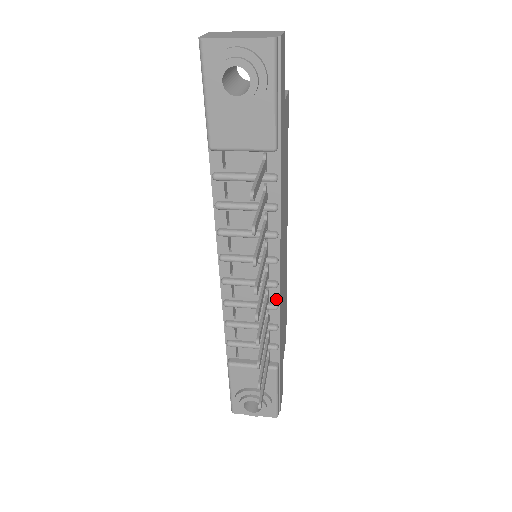
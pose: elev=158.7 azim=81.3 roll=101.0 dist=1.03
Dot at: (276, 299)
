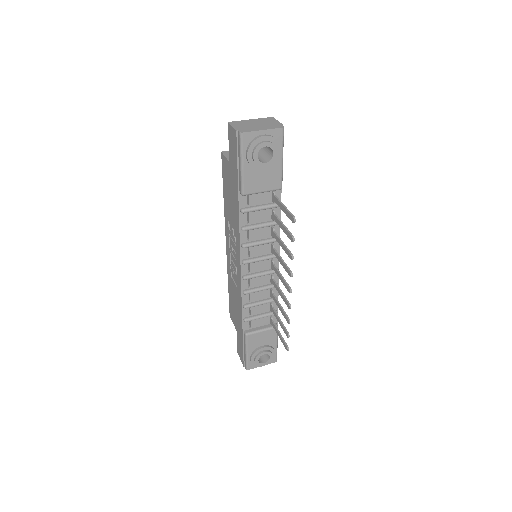
Dot at: (276, 280)
